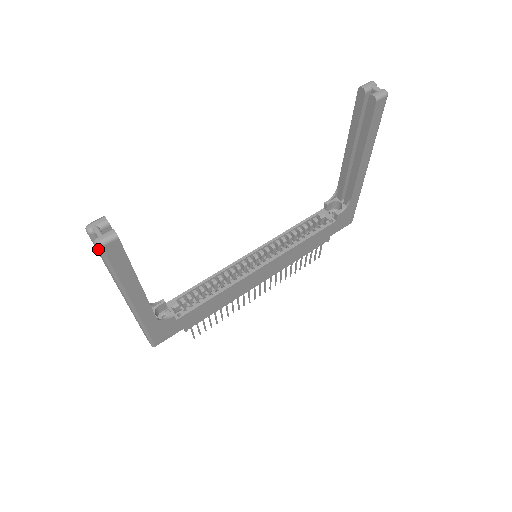
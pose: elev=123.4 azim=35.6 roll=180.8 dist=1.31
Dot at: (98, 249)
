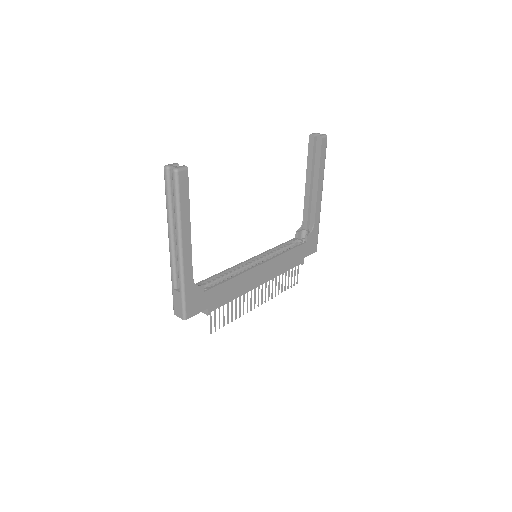
Dot at: (175, 174)
